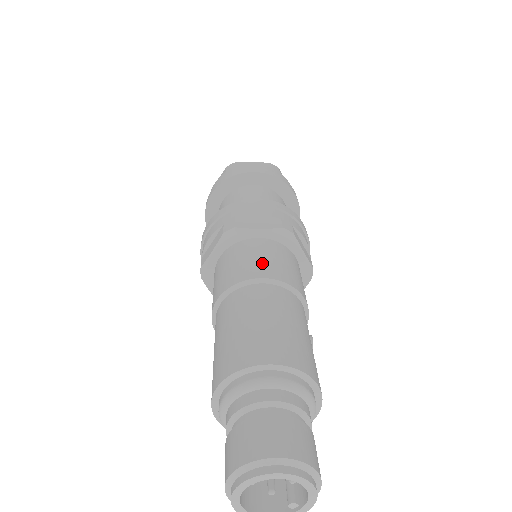
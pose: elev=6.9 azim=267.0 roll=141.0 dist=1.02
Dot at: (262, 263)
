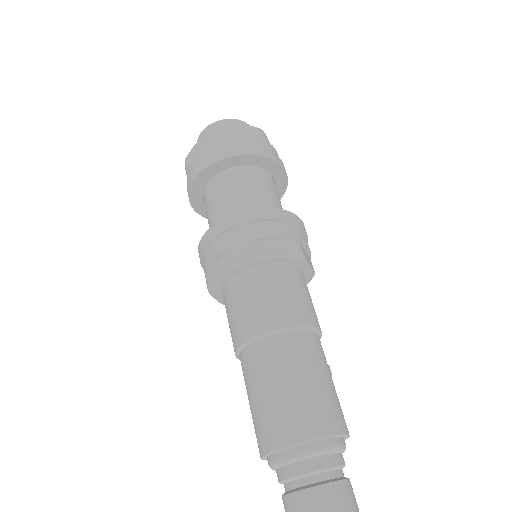
Dot at: (283, 304)
